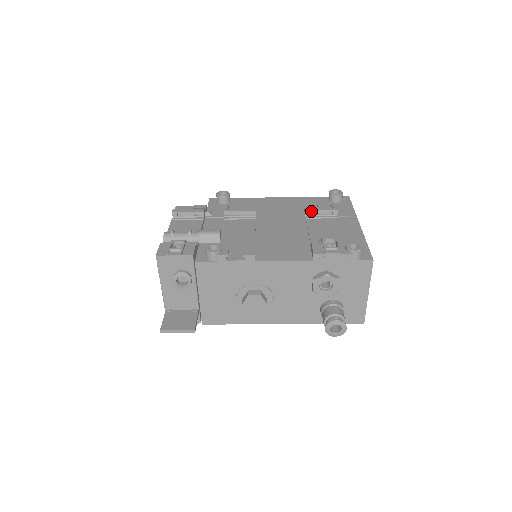
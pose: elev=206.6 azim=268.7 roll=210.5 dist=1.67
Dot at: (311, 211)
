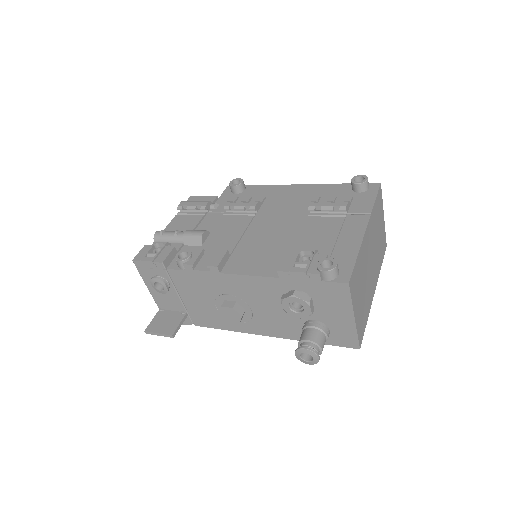
Dot at: (315, 207)
